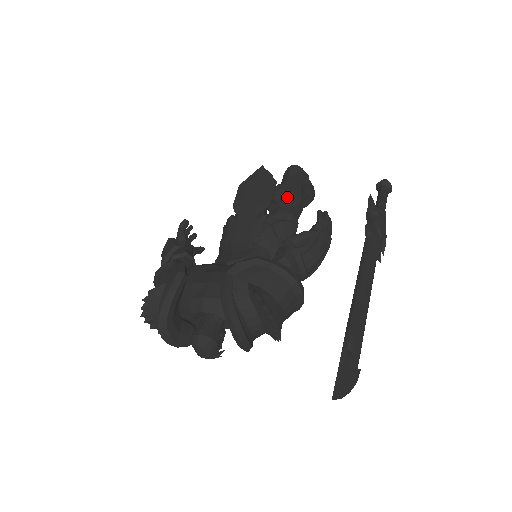
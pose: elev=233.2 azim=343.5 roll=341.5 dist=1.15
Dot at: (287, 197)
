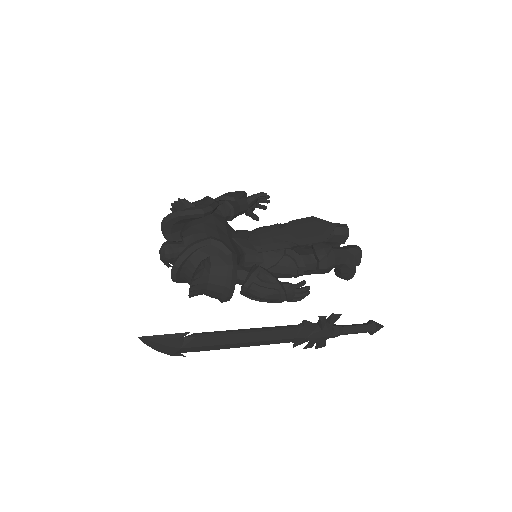
Dot at: (319, 256)
